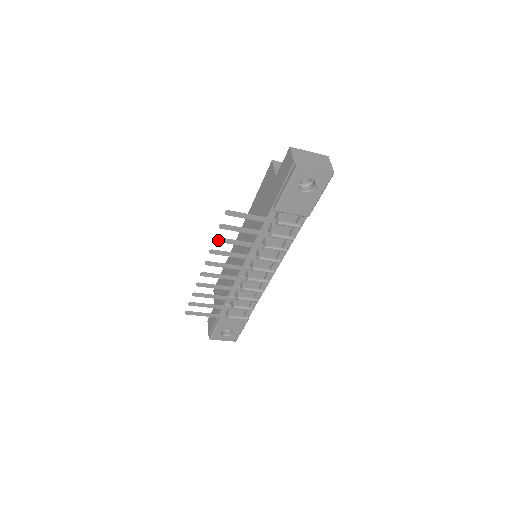
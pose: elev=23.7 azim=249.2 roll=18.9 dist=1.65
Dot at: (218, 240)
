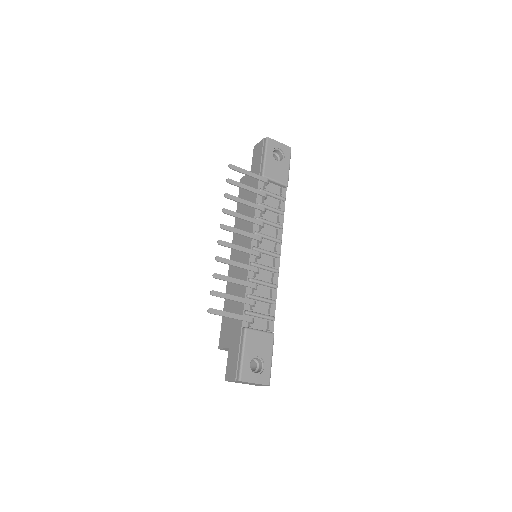
Dot at: (228, 196)
